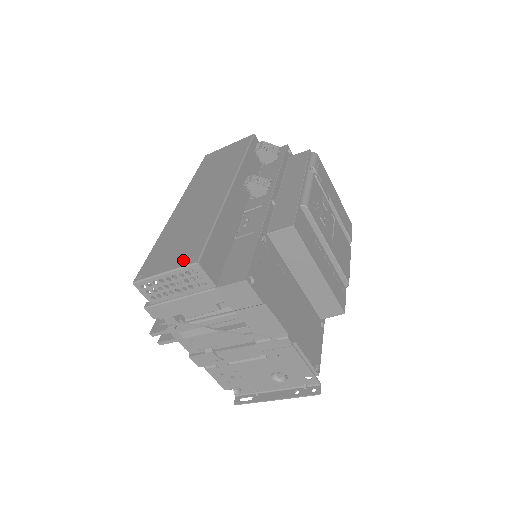
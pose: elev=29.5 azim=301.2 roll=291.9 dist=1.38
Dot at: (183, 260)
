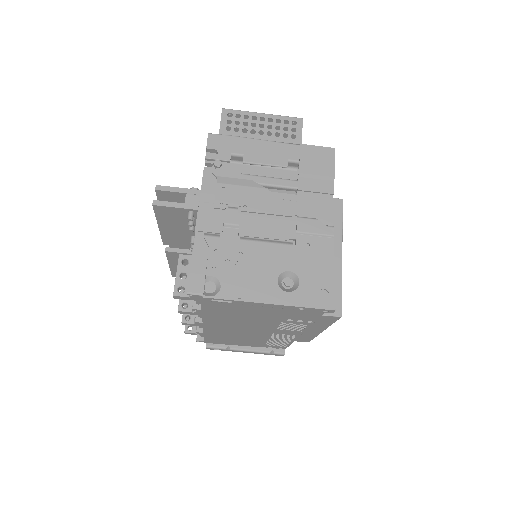
Dot at: occluded
